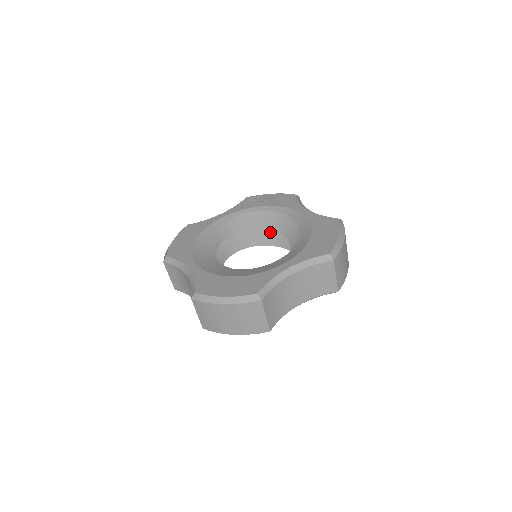
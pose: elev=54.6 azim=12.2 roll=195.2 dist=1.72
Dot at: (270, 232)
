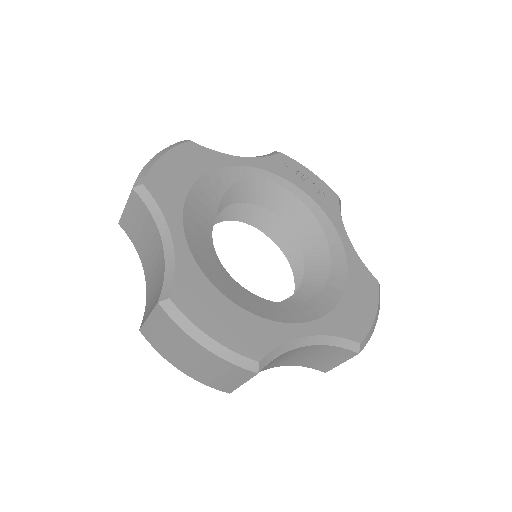
Dot at: (280, 220)
